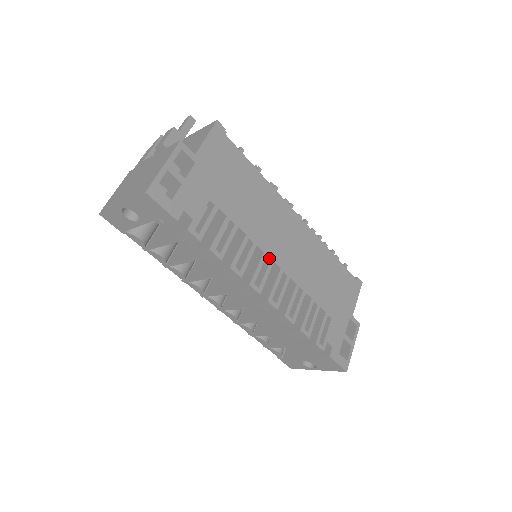
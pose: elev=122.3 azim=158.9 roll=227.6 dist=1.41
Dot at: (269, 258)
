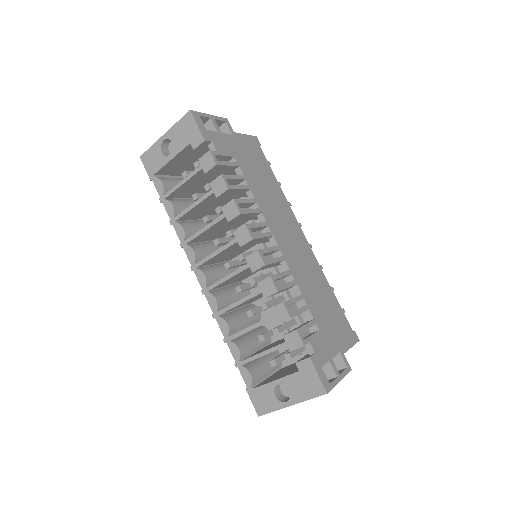
Dot at: (269, 230)
